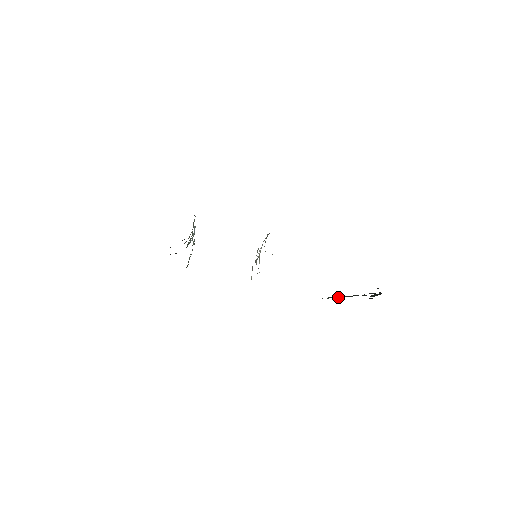
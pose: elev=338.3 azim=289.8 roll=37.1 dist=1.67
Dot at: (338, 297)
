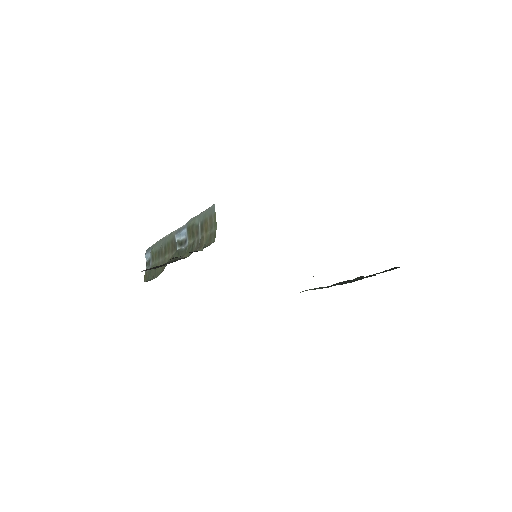
Dot at: (327, 286)
